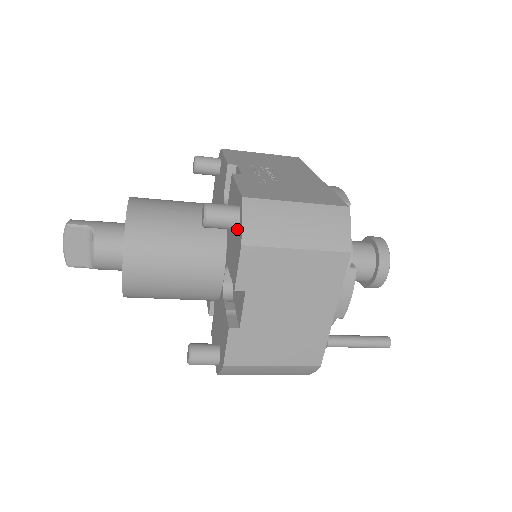
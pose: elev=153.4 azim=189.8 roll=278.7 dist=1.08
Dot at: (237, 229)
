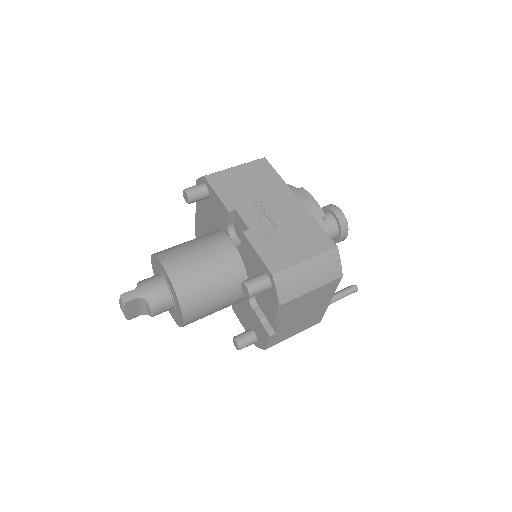
Dot at: occluded
